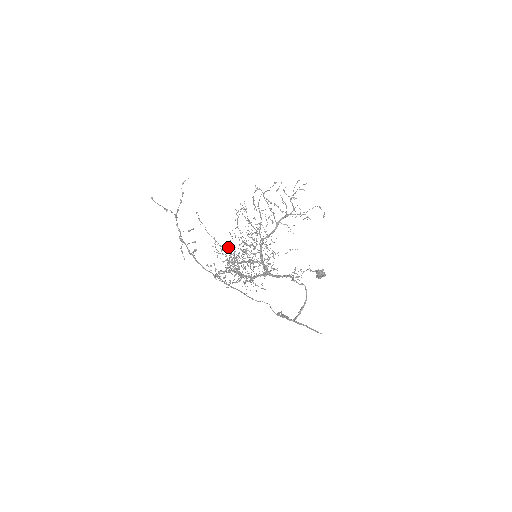
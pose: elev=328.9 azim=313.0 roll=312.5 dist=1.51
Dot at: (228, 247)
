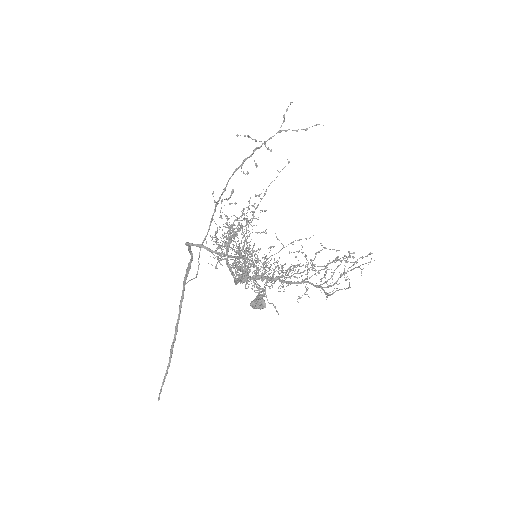
Dot at: occluded
